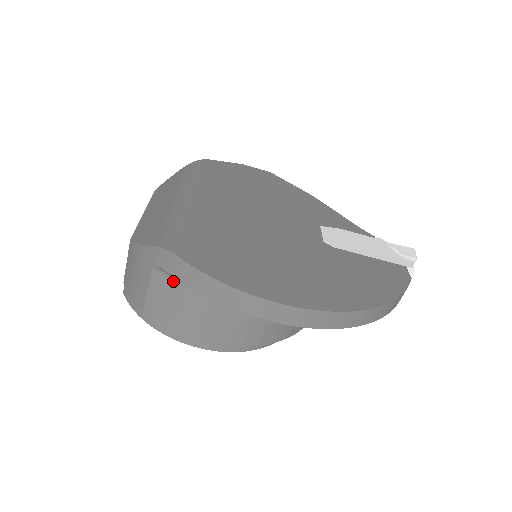
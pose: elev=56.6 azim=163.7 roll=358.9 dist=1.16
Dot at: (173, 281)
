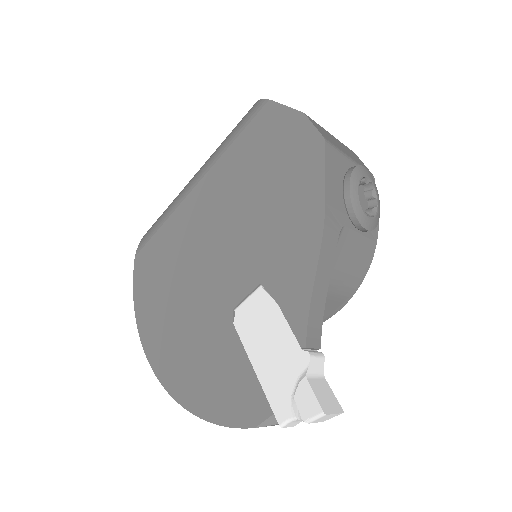
Dot at: occluded
